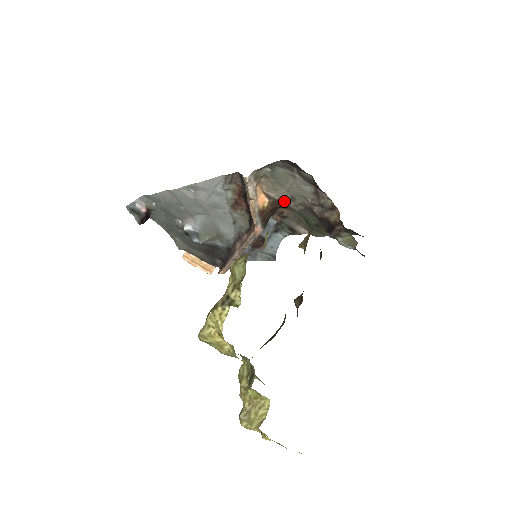
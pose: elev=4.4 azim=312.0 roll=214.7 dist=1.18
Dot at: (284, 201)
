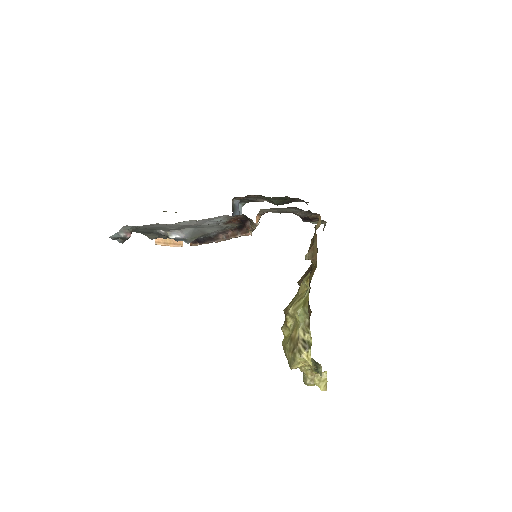
Dot at: occluded
